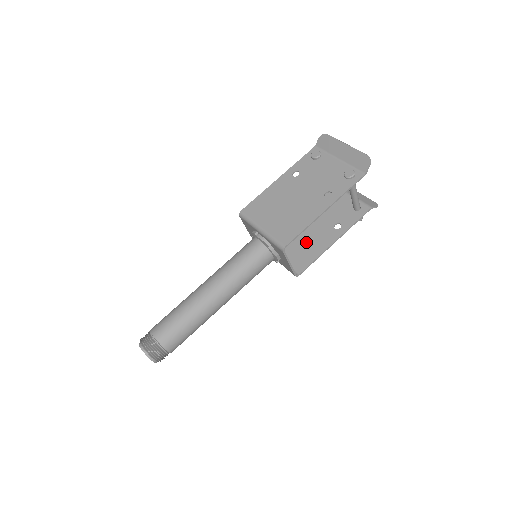
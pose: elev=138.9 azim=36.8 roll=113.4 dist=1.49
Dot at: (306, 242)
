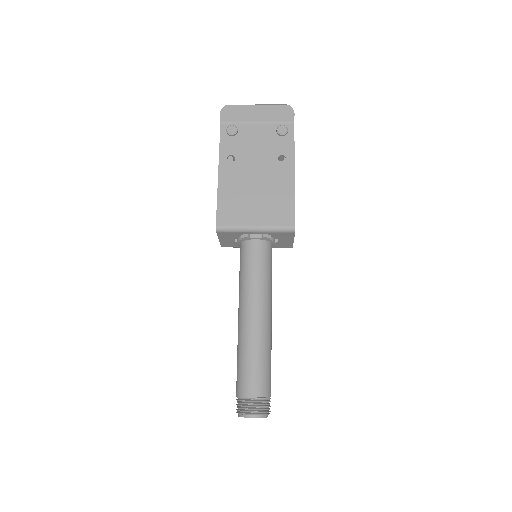
Dot at: occluded
